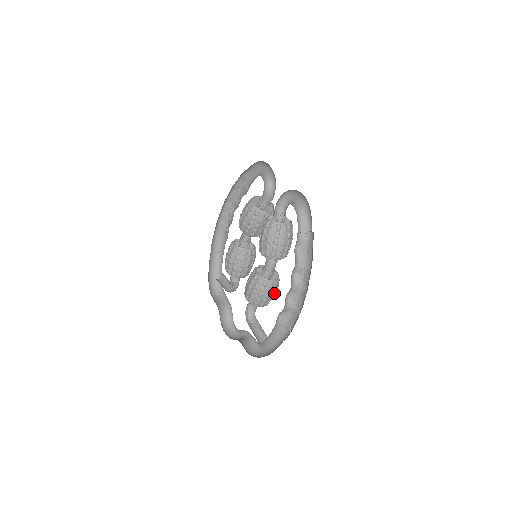
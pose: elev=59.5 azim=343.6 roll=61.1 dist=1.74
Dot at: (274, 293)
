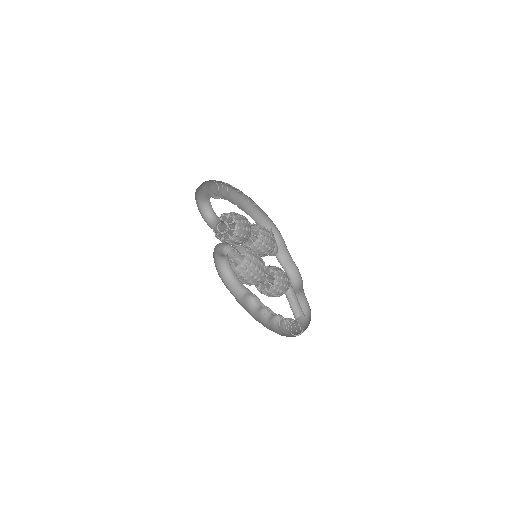
Dot at: (281, 291)
